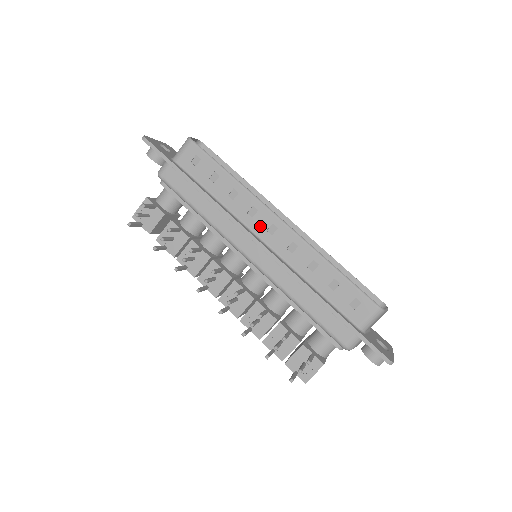
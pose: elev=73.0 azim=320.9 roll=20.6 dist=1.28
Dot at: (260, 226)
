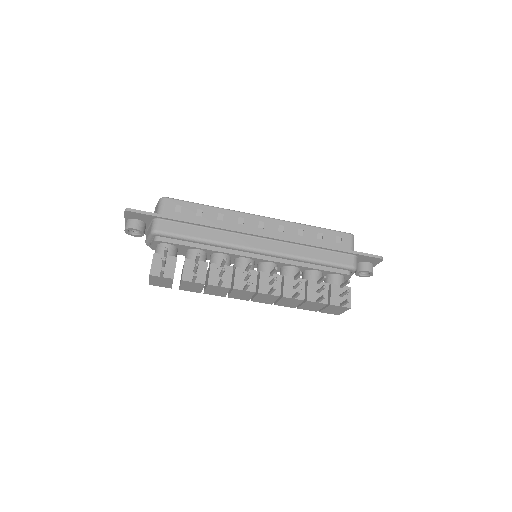
Dot at: (252, 227)
